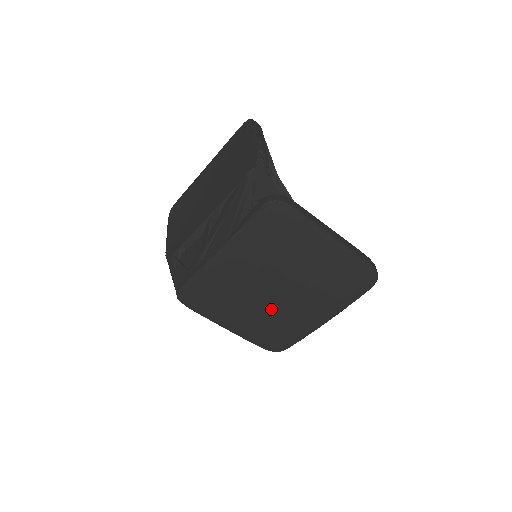
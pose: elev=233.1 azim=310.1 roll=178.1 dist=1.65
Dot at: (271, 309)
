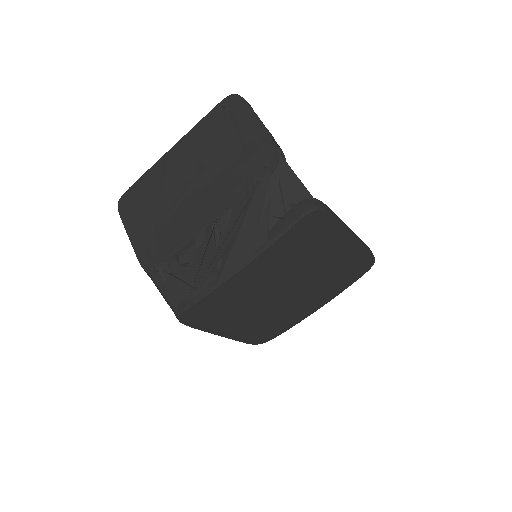
Dot at: (275, 309)
